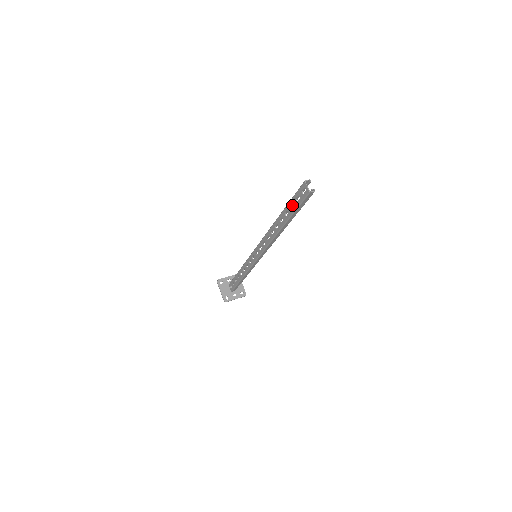
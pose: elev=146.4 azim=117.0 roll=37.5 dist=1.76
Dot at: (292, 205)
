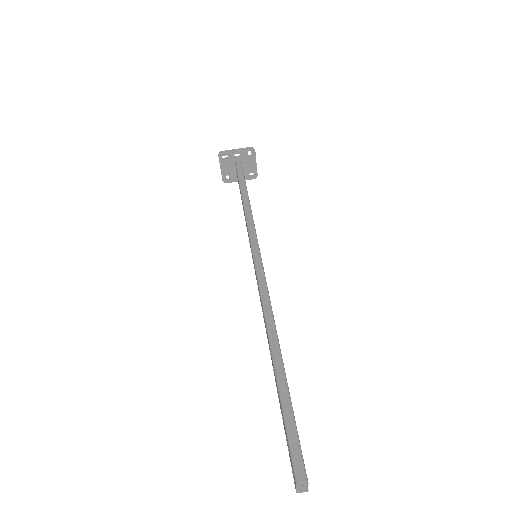
Dot at: (288, 403)
